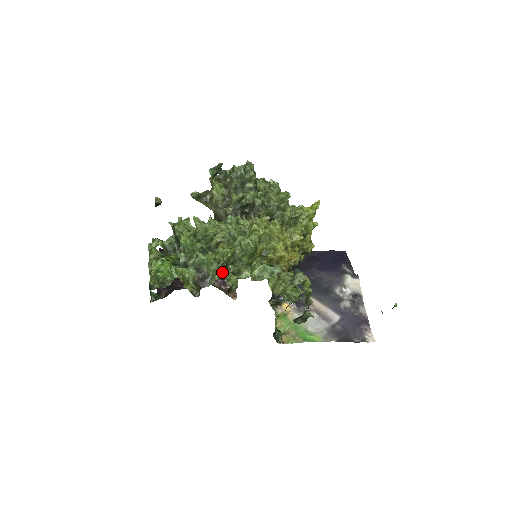
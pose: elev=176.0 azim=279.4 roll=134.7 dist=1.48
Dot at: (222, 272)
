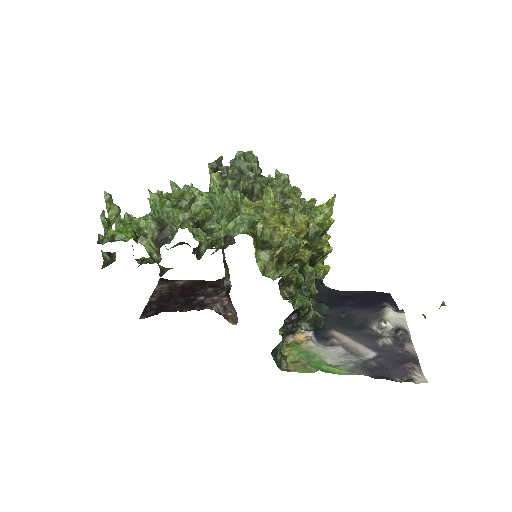
Dot at: (188, 226)
